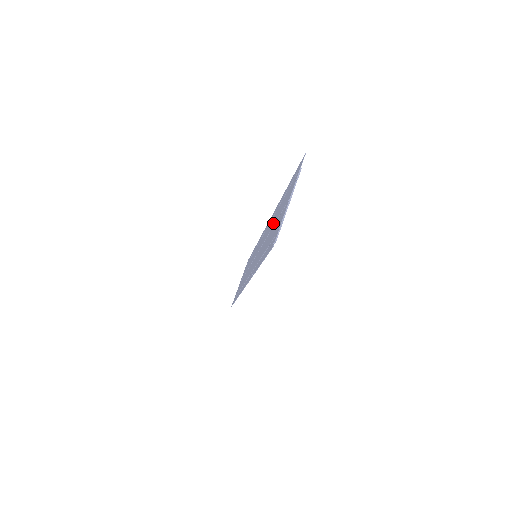
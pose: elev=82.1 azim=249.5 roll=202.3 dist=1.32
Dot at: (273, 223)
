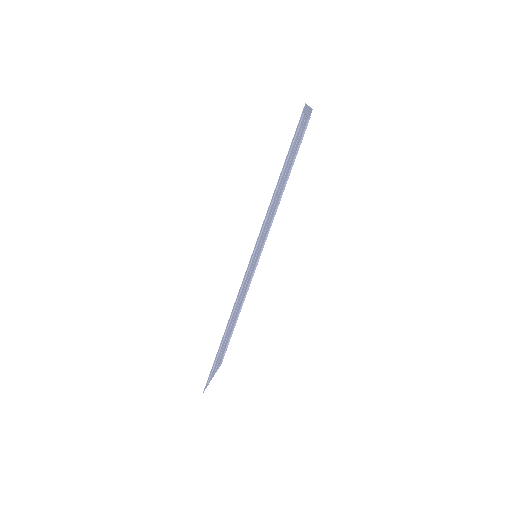
Dot at: (285, 175)
